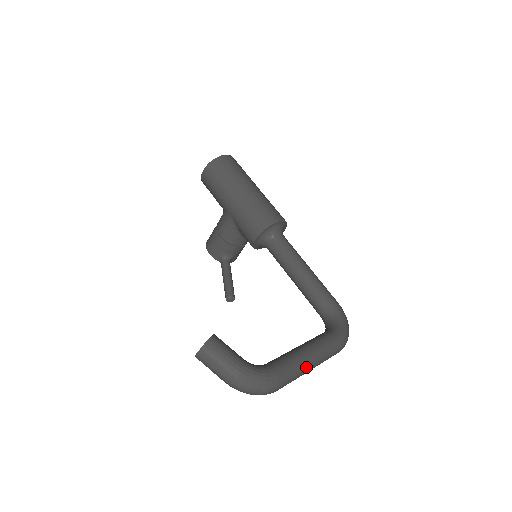
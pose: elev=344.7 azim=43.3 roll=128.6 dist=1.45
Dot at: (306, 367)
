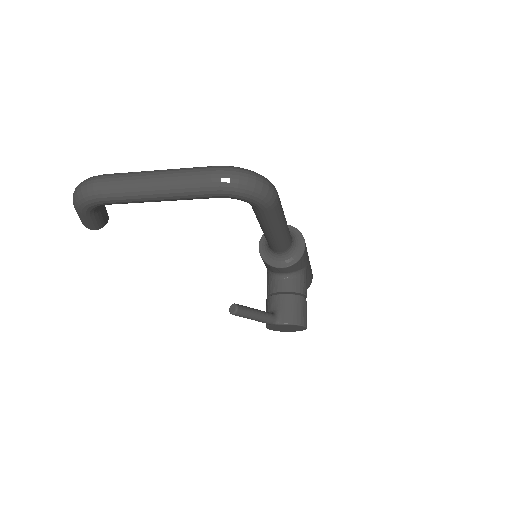
Dot at: (144, 173)
